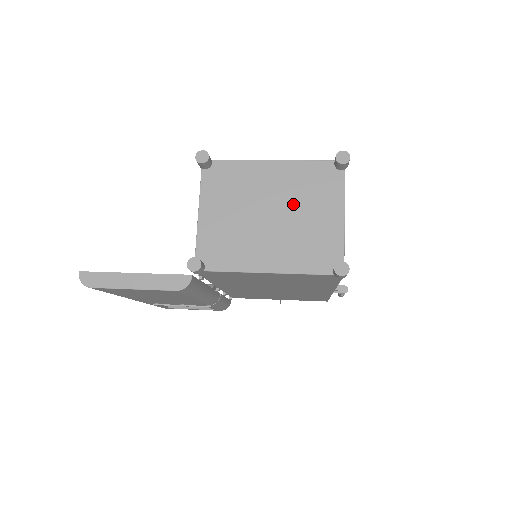
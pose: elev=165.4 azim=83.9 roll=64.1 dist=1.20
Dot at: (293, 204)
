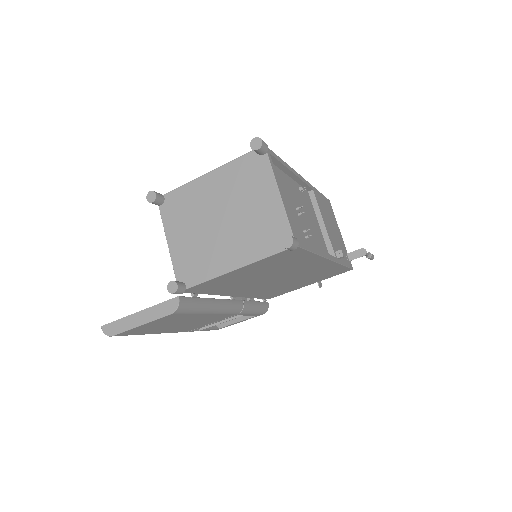
Dot at: (235, 202)
